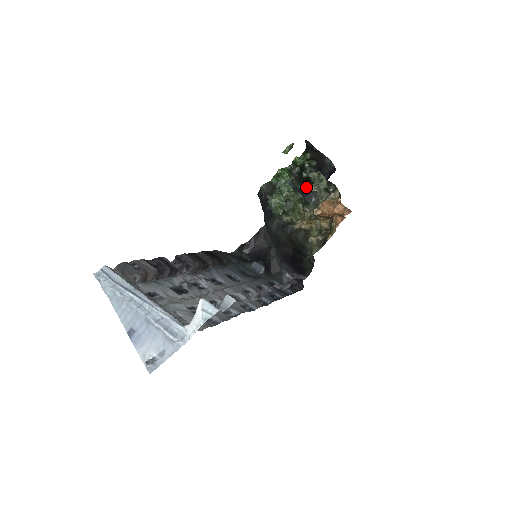
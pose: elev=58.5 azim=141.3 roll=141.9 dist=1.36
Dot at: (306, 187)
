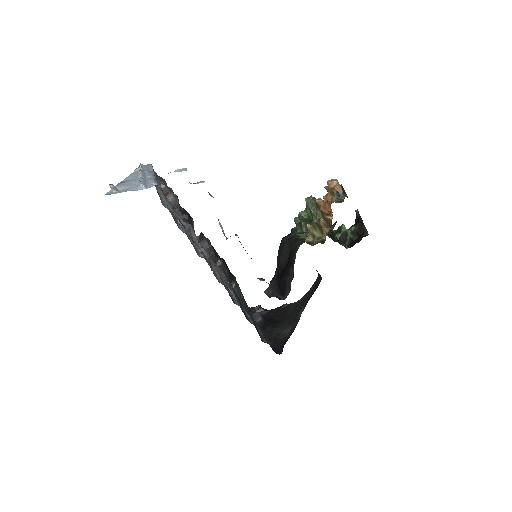
Dot at: occluded
